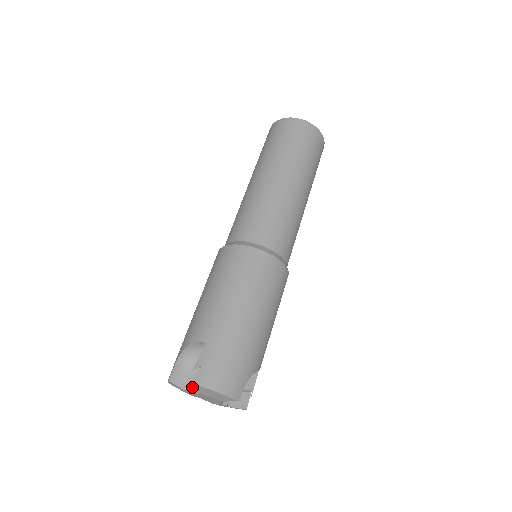
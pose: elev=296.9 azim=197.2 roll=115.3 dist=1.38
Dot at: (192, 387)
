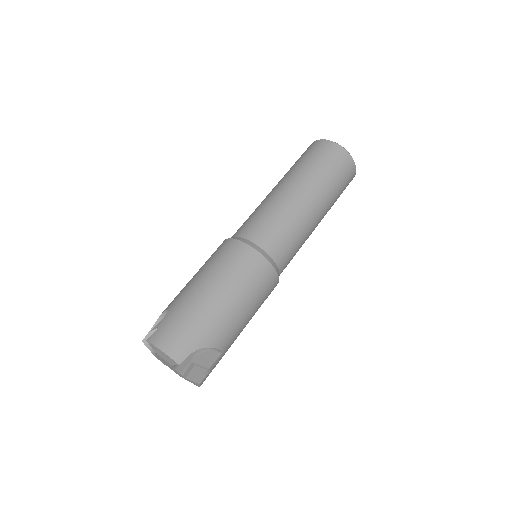
Dot at: occluded
